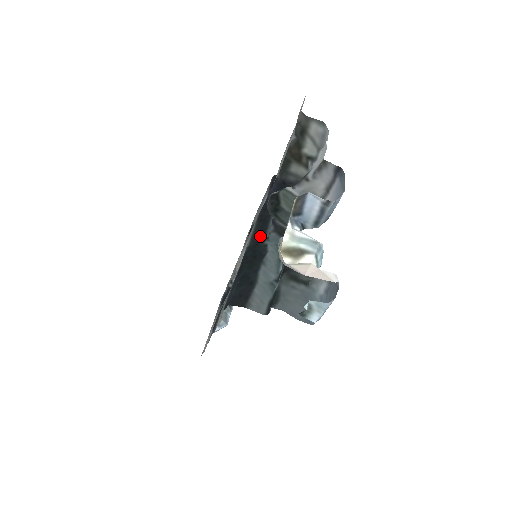
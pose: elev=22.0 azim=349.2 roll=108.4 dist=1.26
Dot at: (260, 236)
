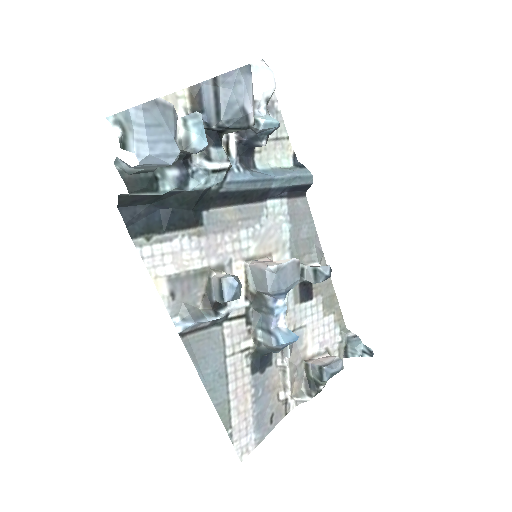
Dot at: (222, 196)
